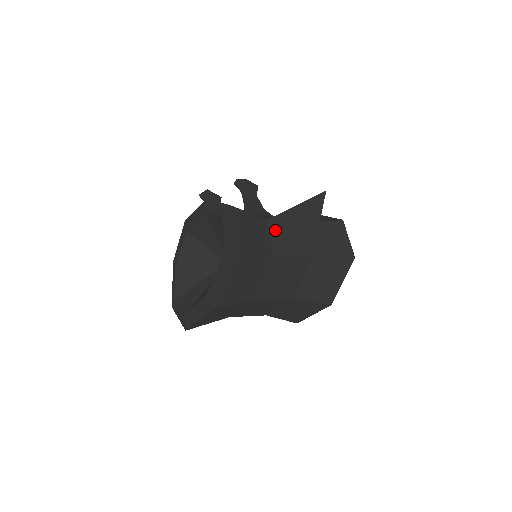
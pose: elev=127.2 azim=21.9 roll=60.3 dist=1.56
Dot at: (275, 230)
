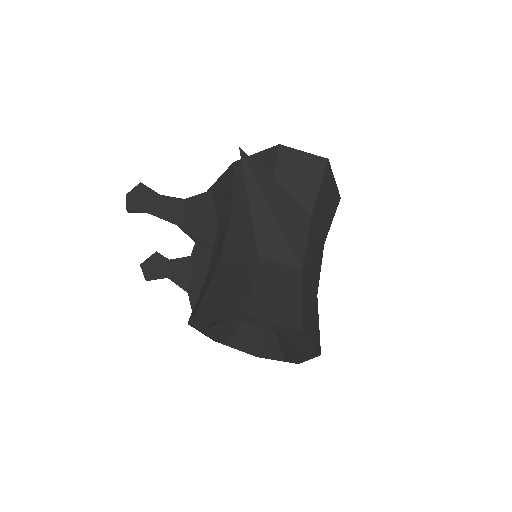
Dot at: (274, 253)
